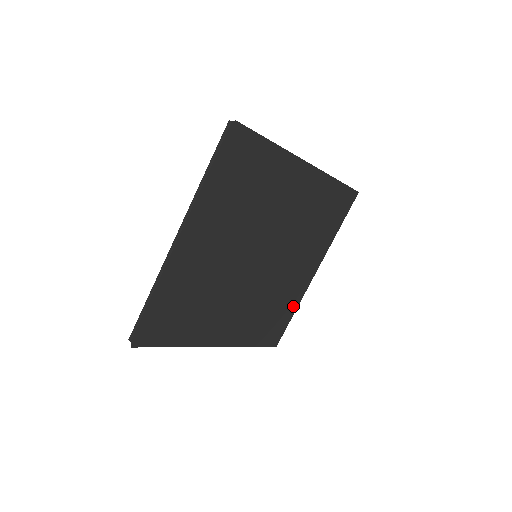
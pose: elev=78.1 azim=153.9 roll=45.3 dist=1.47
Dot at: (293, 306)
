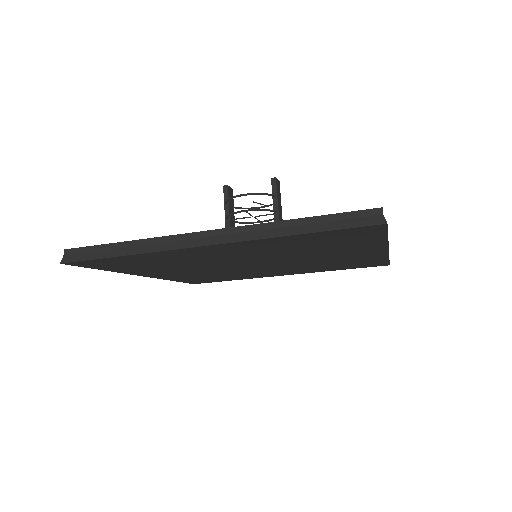
Dot at: (240, 278)
